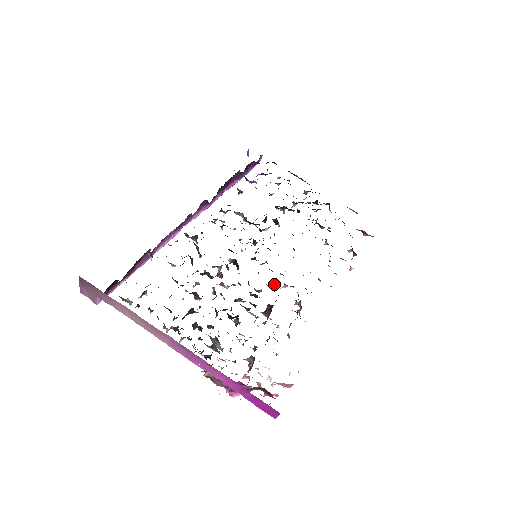
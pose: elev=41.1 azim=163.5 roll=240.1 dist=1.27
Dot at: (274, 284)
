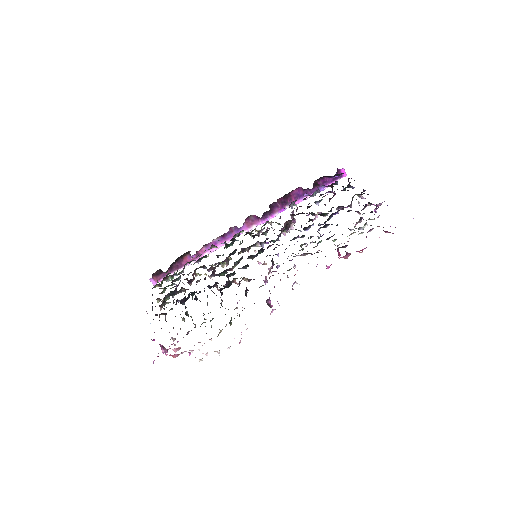
Dot at: occluded
